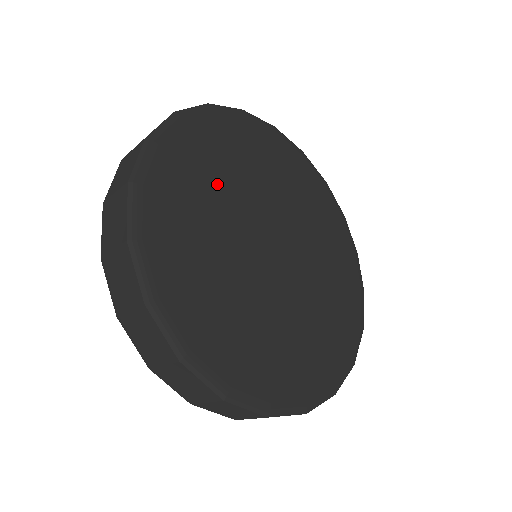
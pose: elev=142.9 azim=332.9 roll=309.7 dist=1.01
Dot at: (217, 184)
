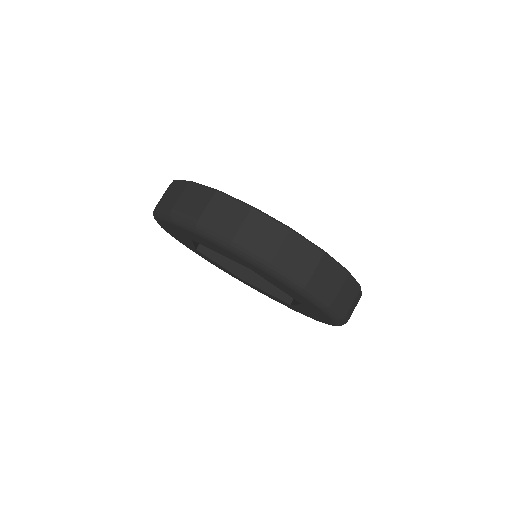
Dot at: occluded
